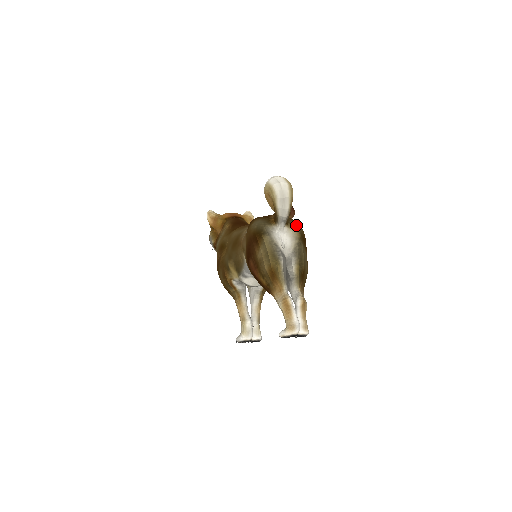
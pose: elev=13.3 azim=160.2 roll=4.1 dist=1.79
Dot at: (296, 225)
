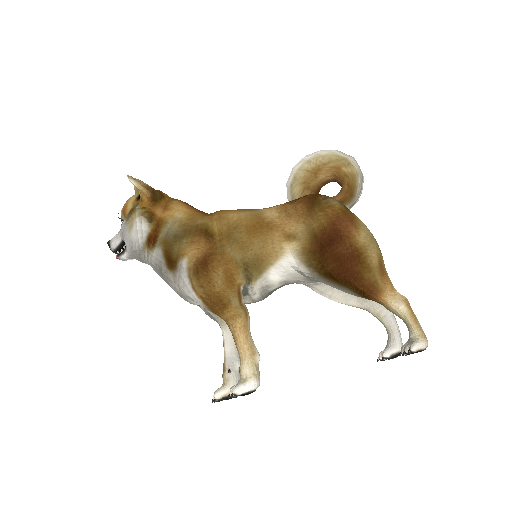
Dot at: occluded
